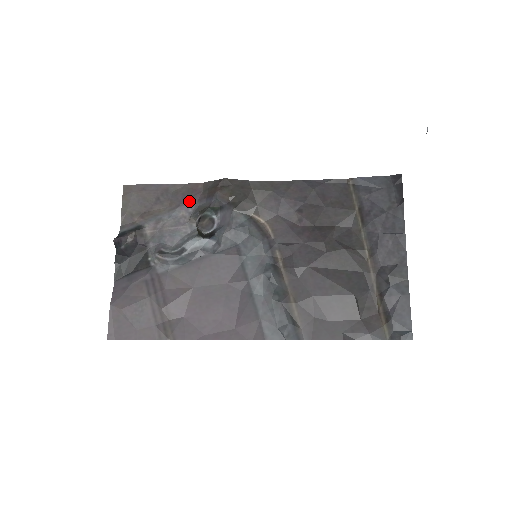
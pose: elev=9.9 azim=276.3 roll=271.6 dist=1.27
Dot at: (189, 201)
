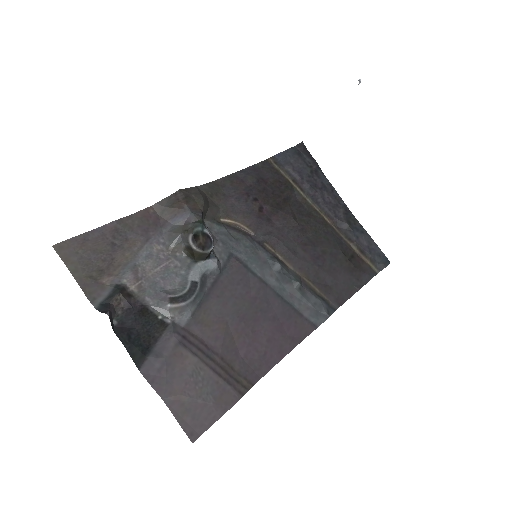
Dot at: (153, 231)
